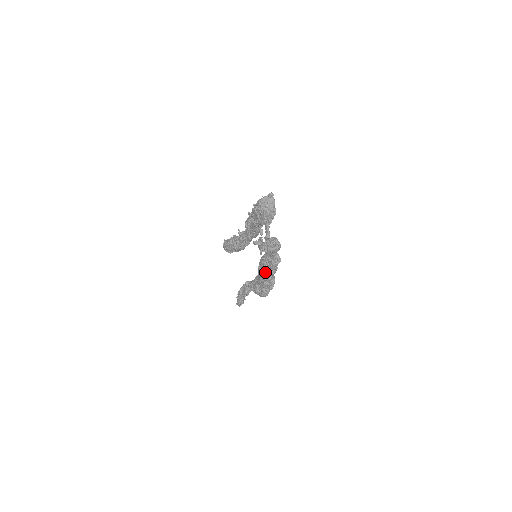
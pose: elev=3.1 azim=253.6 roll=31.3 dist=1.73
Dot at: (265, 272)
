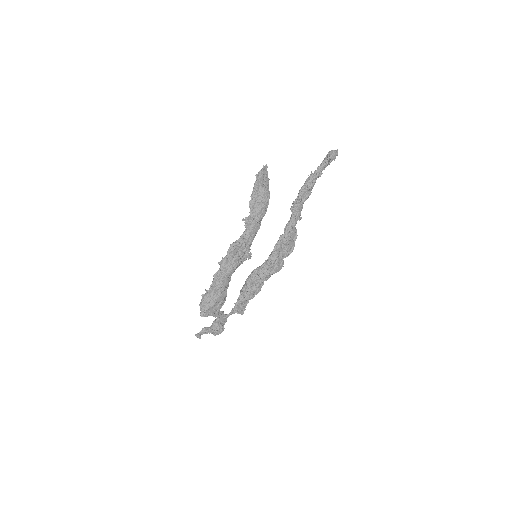
Dot at: occluded
